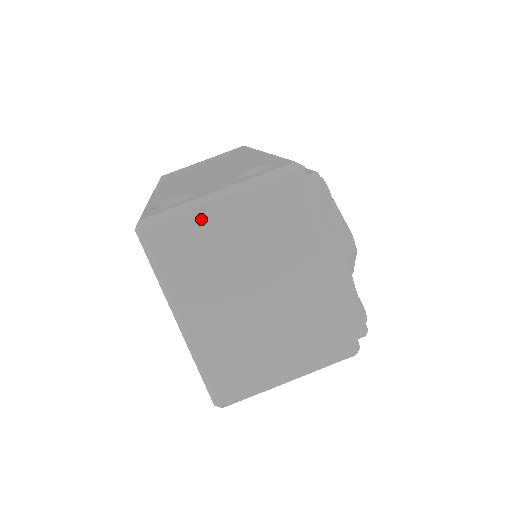
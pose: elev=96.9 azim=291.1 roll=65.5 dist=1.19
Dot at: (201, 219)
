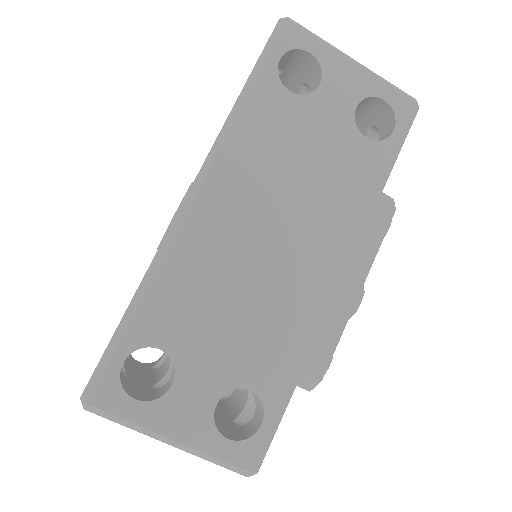
Dot at: occluded
